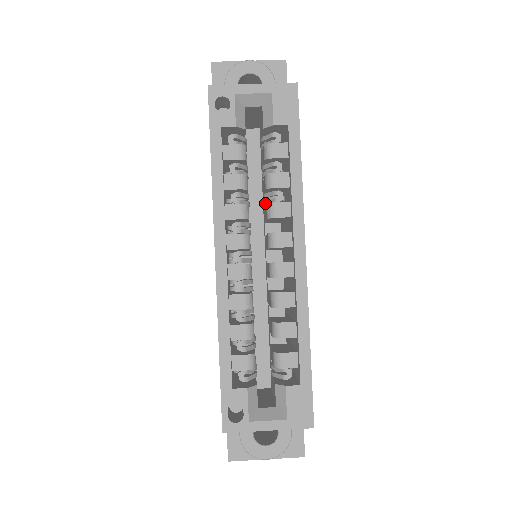
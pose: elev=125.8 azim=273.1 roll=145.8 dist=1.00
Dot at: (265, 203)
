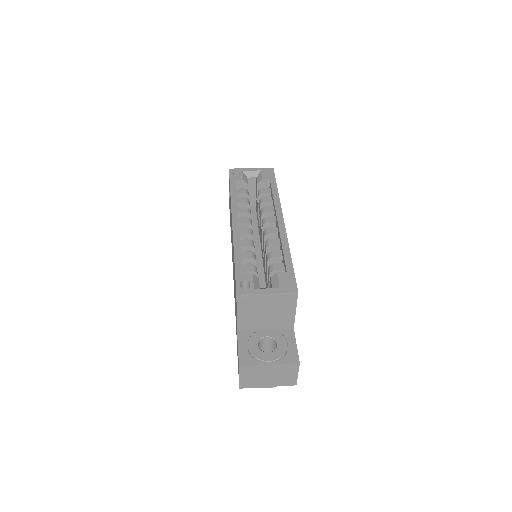
Dot at: occluded
